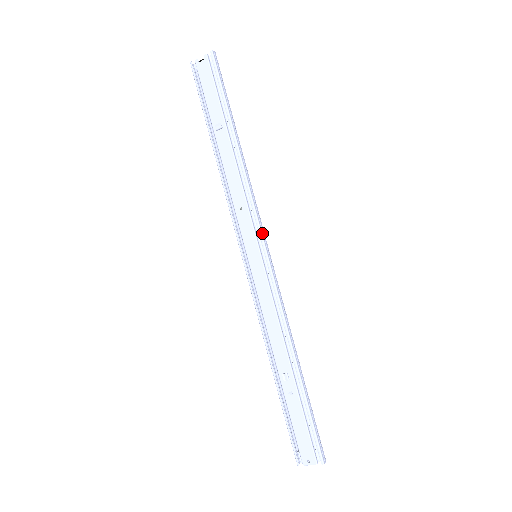
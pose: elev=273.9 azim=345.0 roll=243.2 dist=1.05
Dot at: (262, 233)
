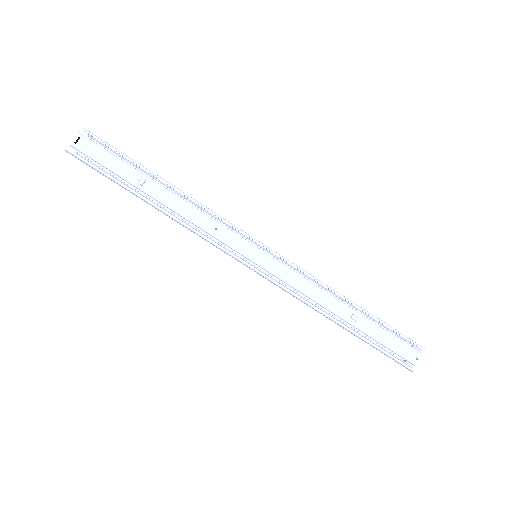
Dot at: (247, 234)
